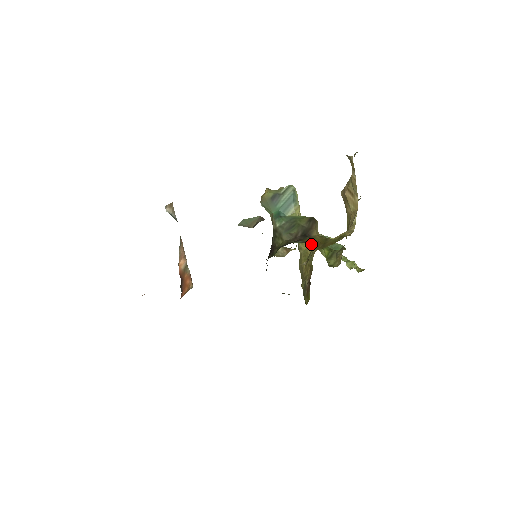
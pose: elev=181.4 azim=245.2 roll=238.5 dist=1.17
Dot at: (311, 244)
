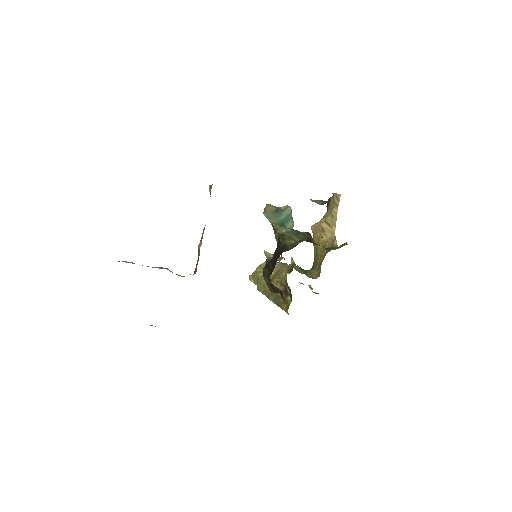
Dot at: (321, 246)
